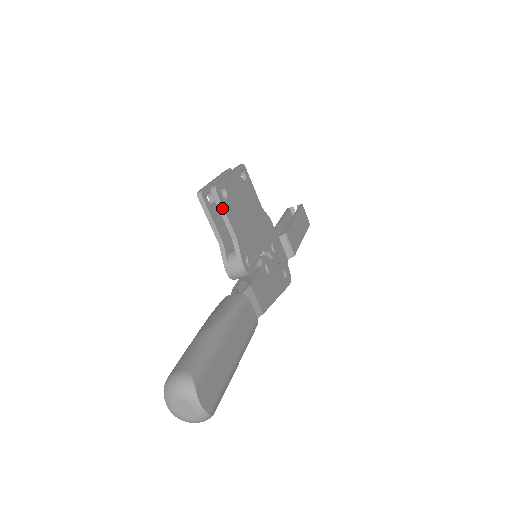
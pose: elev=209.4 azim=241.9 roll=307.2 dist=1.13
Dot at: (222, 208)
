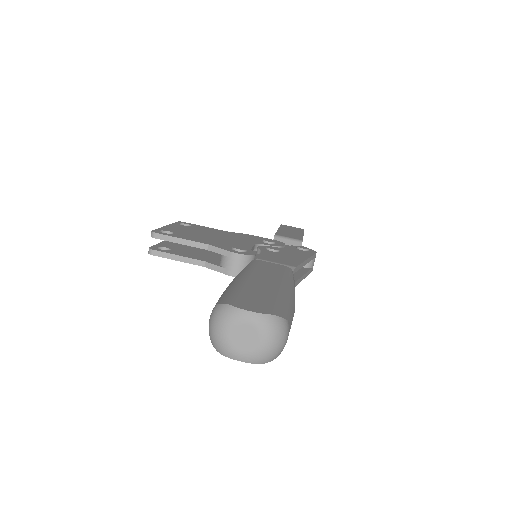
Dot at: (172, 238)
